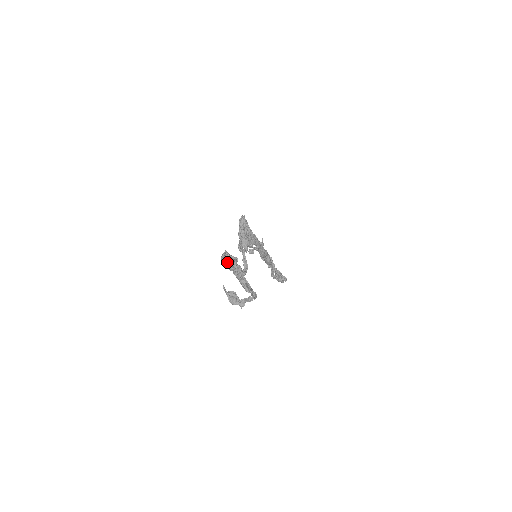
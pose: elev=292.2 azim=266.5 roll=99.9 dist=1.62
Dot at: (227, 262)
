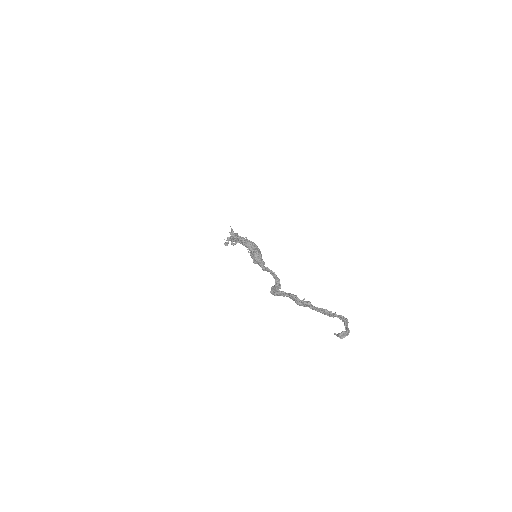
Dot at: (299, 303)
